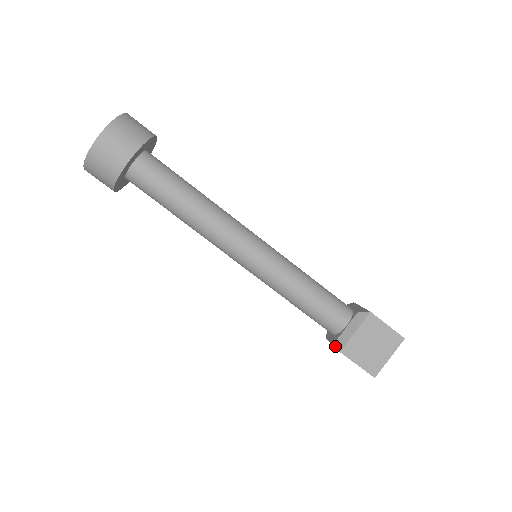
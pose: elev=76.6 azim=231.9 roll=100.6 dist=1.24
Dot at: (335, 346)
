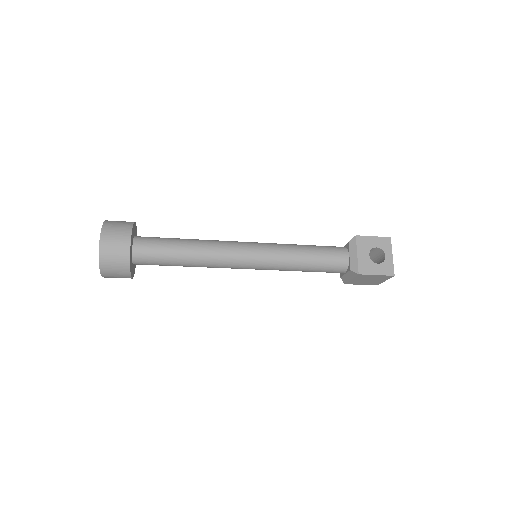
Dot at: occluded
